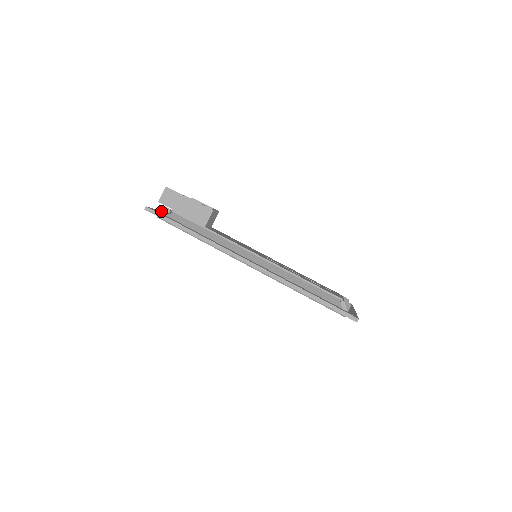
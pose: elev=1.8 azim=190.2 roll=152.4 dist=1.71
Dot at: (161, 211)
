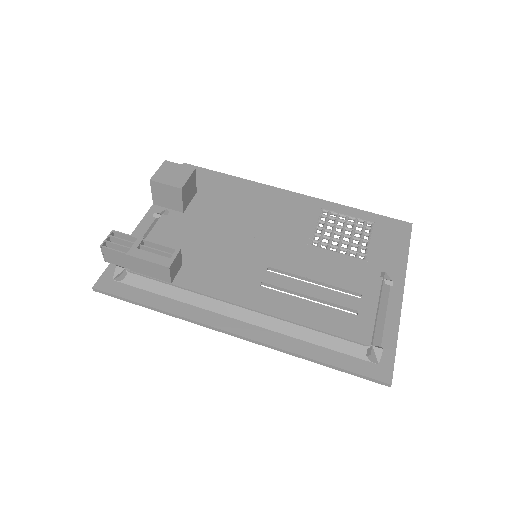
Dot at: (113, 276)
